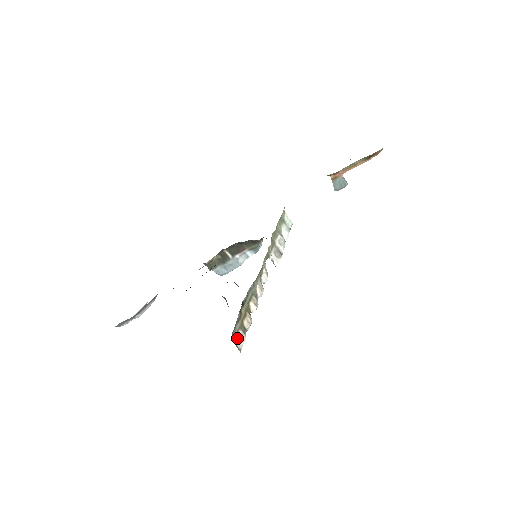
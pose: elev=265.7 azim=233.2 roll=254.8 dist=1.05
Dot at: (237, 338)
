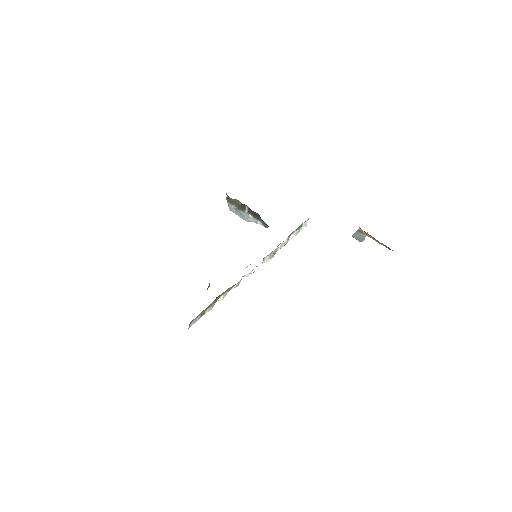
Dot at: (194, 321)
